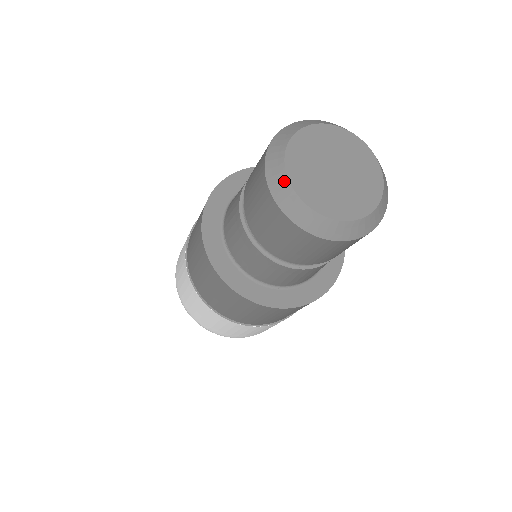
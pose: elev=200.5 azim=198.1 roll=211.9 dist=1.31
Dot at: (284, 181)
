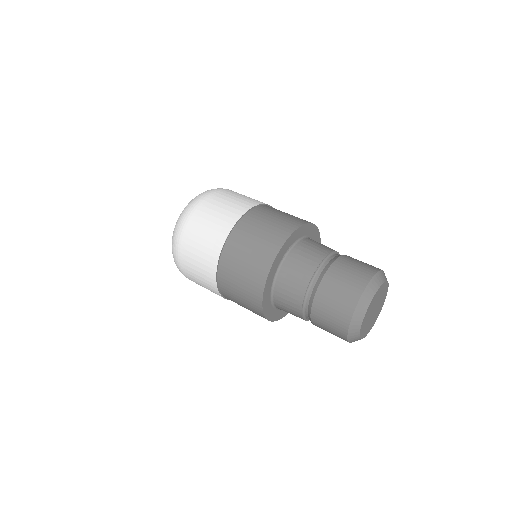
Dot at: occluded
